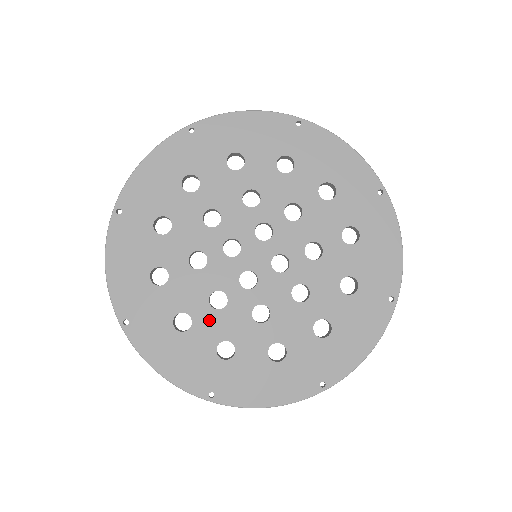
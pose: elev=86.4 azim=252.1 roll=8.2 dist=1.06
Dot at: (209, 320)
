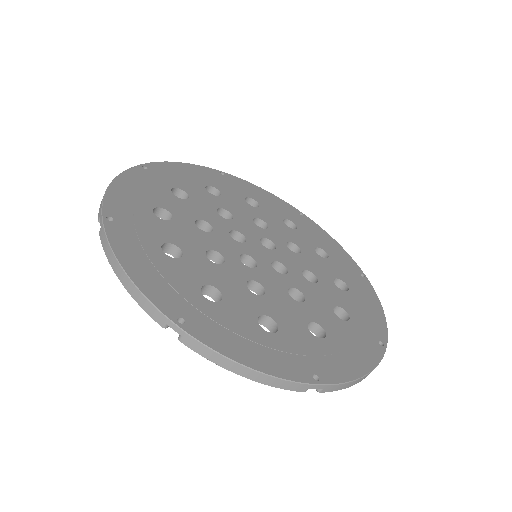
Dot at: (201, 264)
